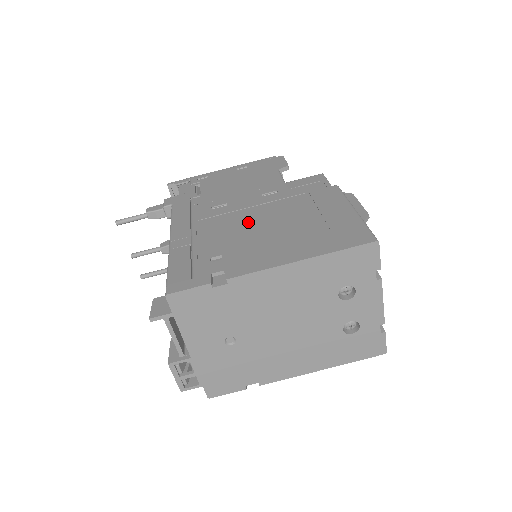
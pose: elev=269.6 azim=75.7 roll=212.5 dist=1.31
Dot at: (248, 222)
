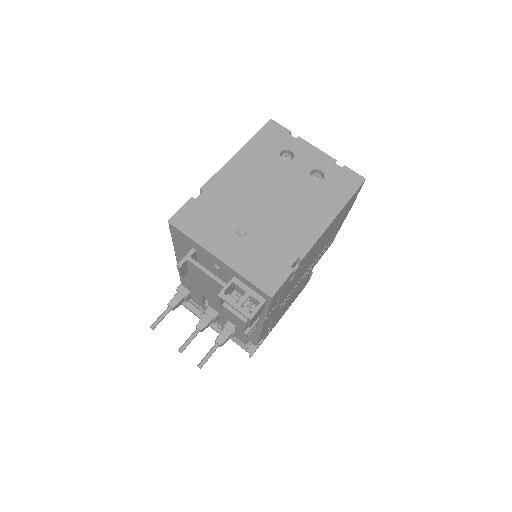
Dot at: occluded
